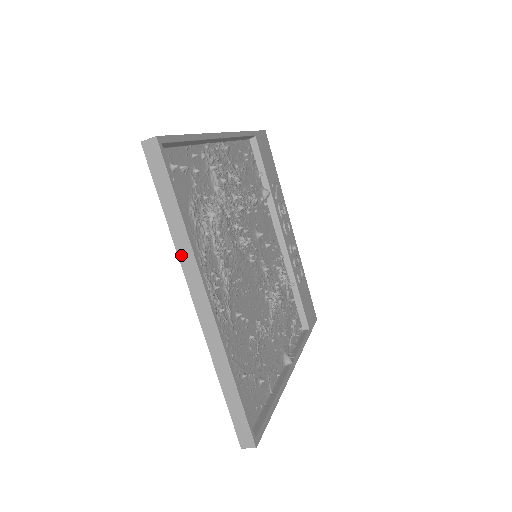
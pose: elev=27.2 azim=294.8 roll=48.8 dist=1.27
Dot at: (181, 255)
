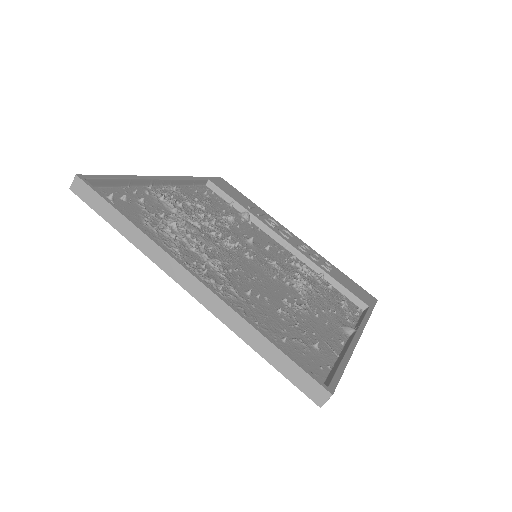
Dot at: (147, 253)
